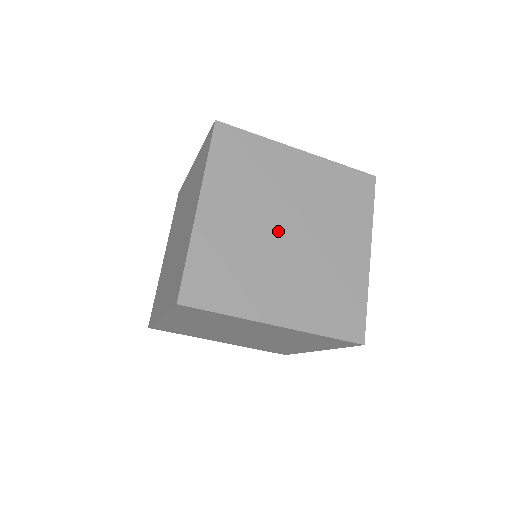
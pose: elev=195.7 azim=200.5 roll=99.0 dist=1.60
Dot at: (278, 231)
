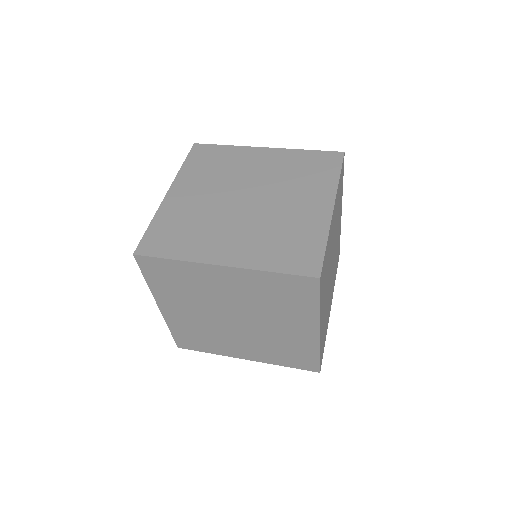
Dot at: occluded
